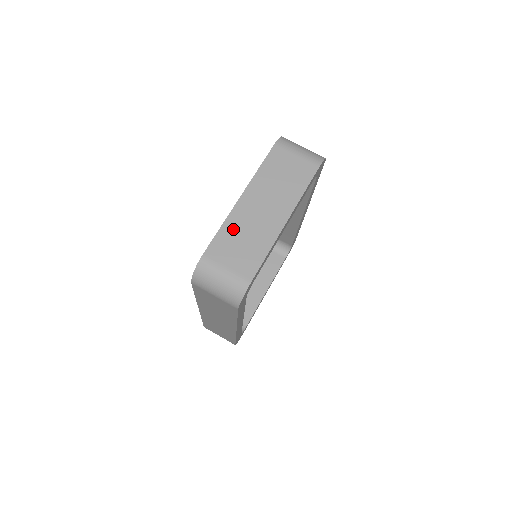
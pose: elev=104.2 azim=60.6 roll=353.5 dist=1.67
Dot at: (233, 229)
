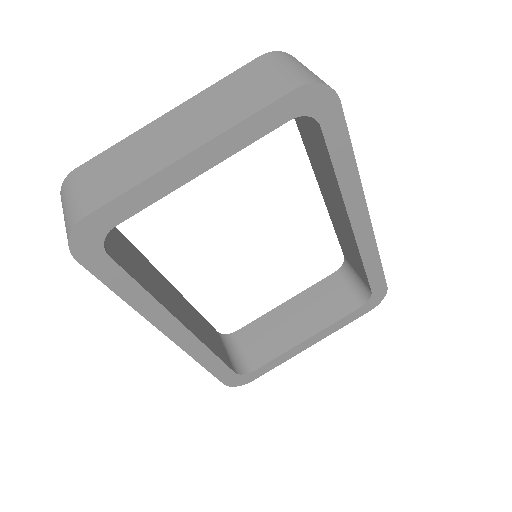
Dot at: (125, 148)
